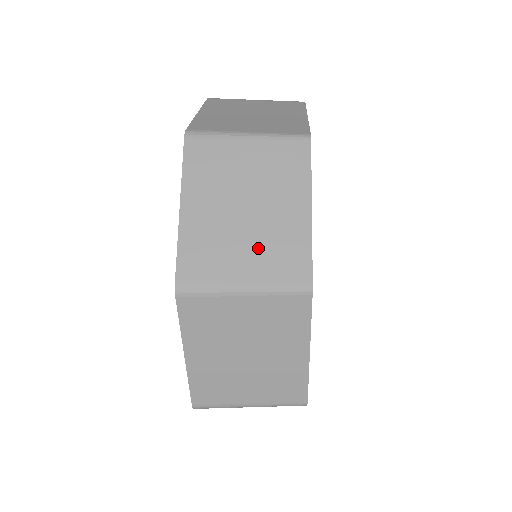
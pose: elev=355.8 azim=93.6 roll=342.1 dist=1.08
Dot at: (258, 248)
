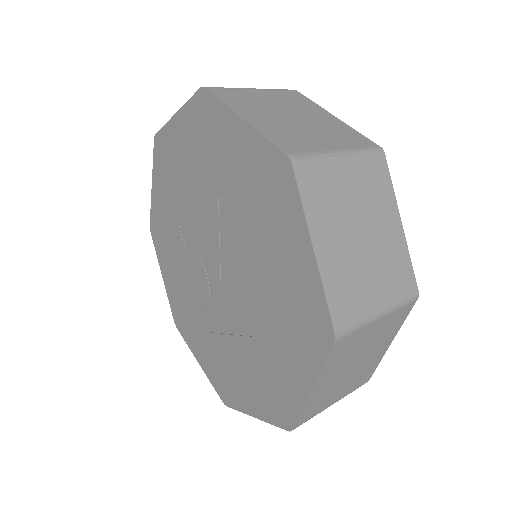
Dot at: (380, 271)
